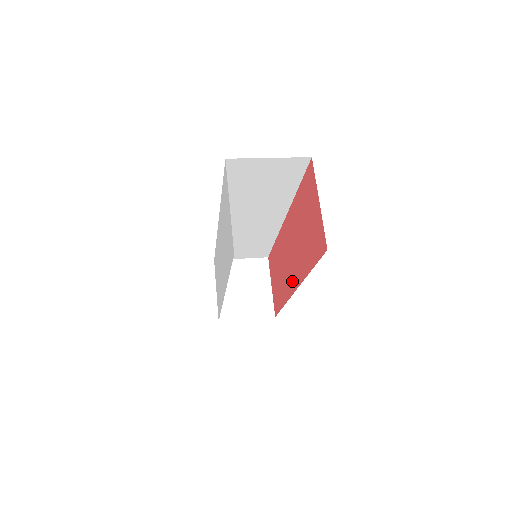
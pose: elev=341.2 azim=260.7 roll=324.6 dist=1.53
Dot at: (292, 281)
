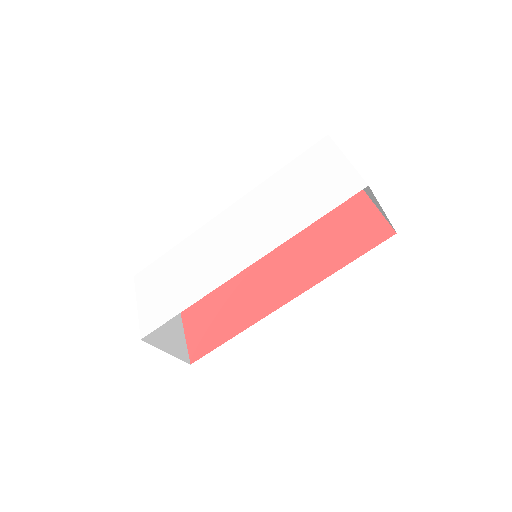
Dot at: (279, 295)
